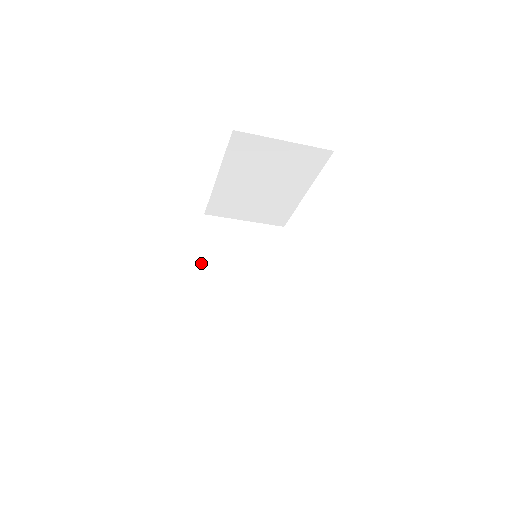
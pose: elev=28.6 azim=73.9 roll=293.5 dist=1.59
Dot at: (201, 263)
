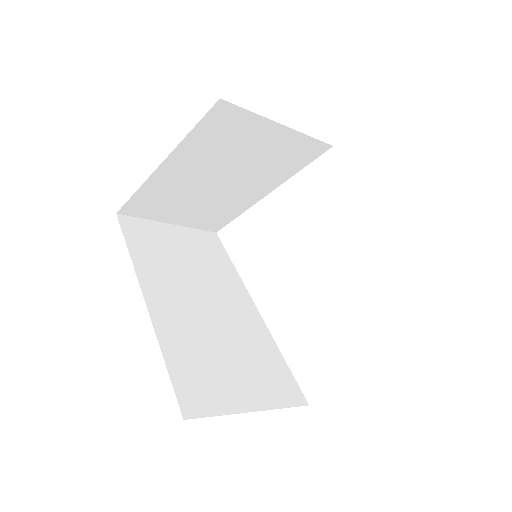
Dot at: (177, 152)
